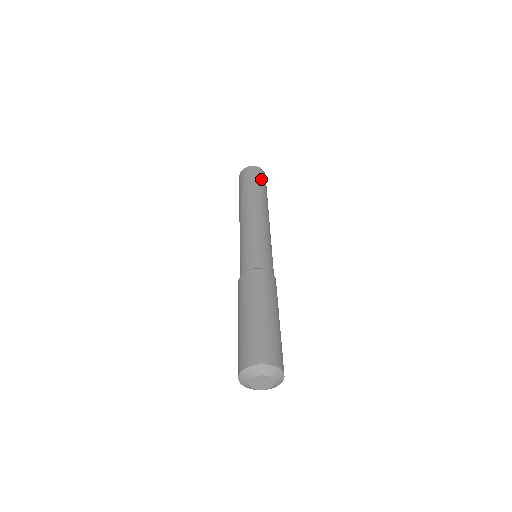
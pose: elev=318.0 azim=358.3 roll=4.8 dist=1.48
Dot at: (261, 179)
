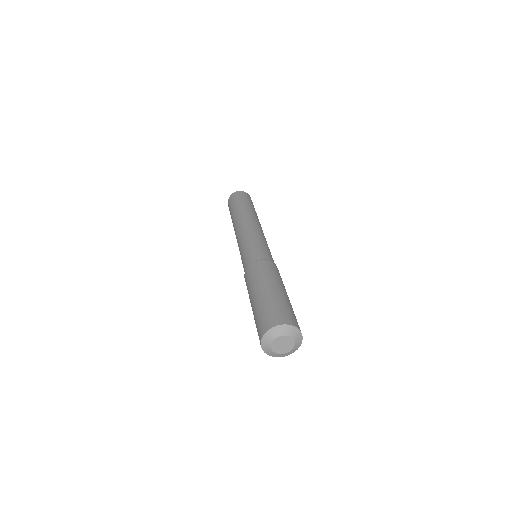
Dot at: occluded
